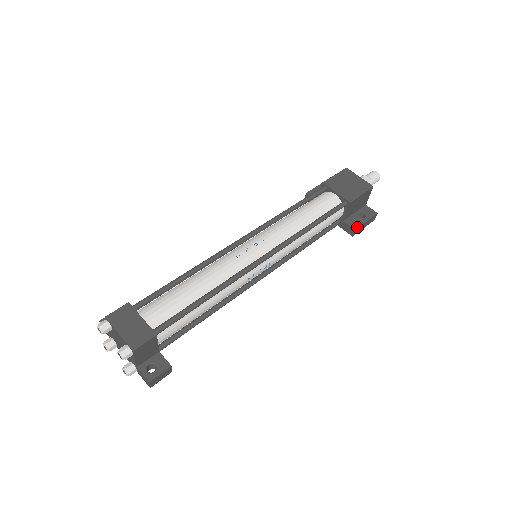
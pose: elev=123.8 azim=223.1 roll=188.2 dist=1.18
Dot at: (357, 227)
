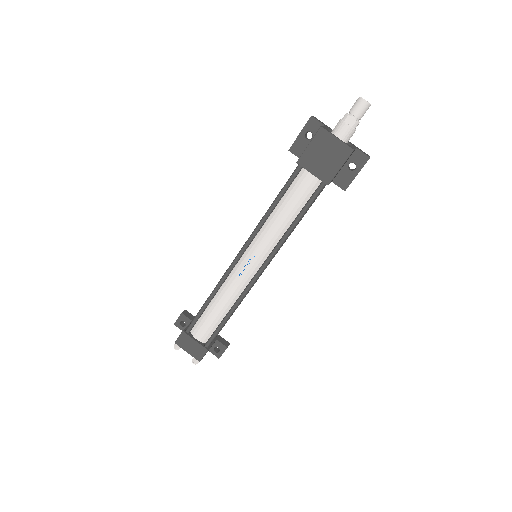
Dot at: (347, 187)
